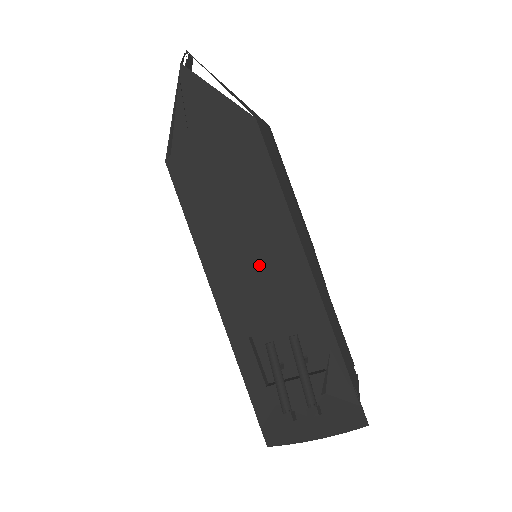
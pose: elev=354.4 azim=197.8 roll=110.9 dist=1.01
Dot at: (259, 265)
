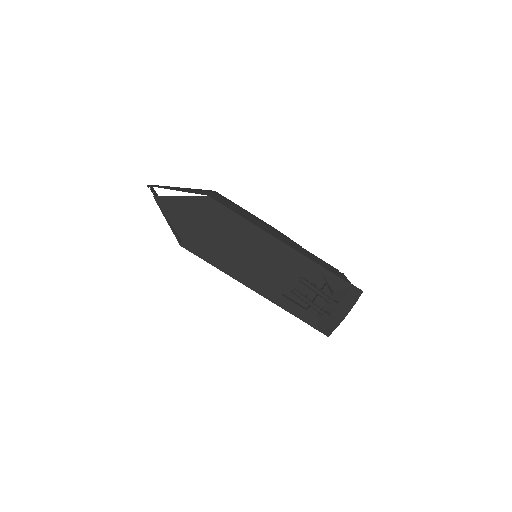
Dot at: (261, 259)
